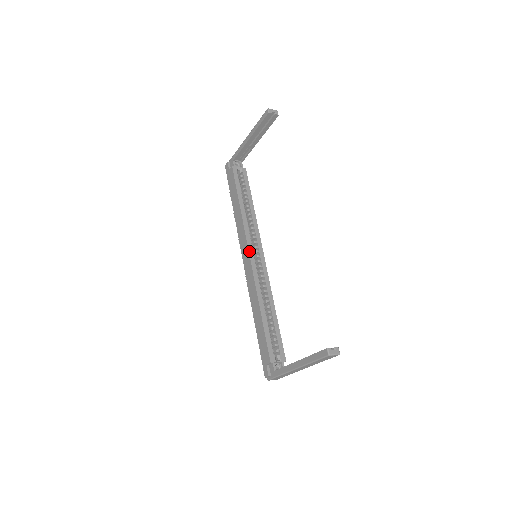
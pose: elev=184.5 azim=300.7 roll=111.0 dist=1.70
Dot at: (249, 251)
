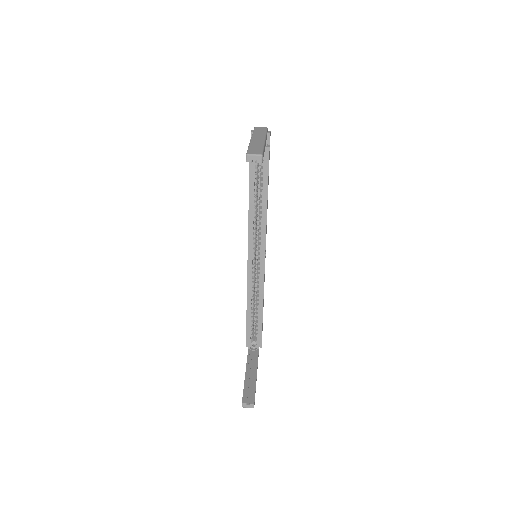
Dot at: (248, 252)
